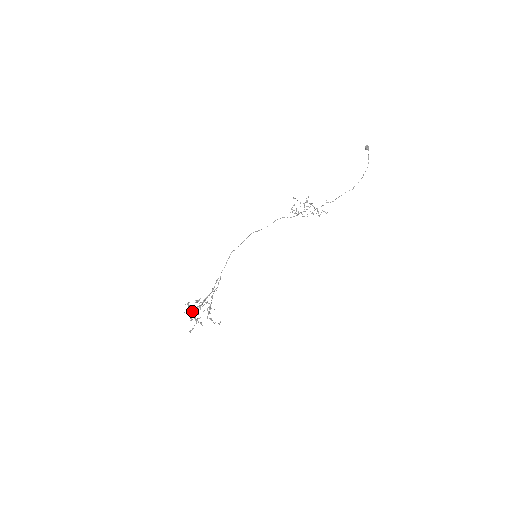
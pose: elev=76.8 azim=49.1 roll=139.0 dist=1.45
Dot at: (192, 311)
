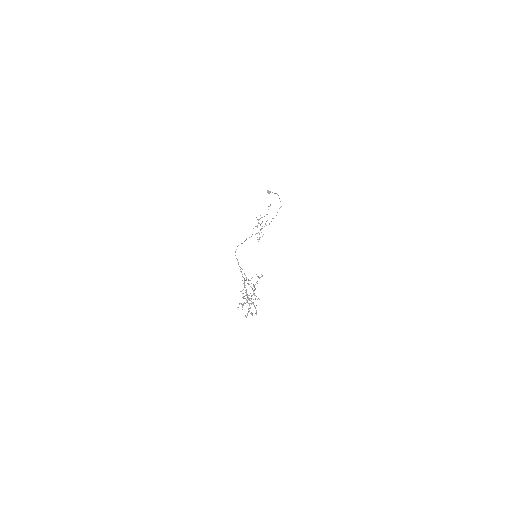
Dot at: (243, 298)
